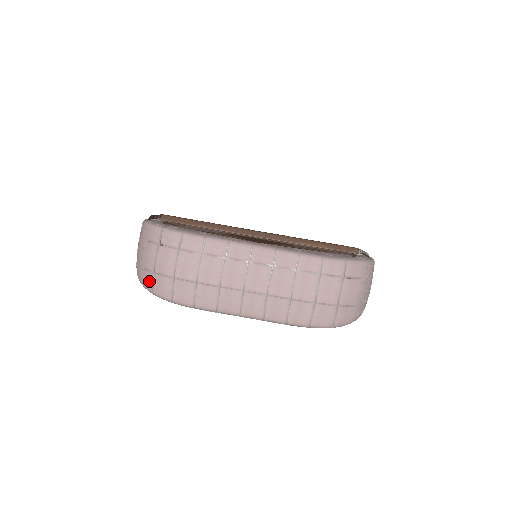
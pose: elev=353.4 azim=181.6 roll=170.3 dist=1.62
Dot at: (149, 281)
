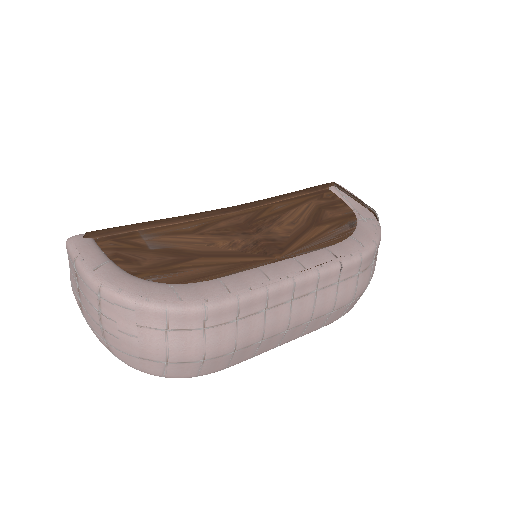
Dot at: (156, 370)
